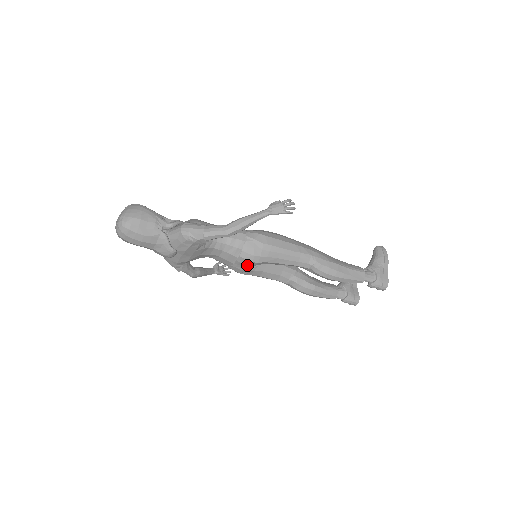
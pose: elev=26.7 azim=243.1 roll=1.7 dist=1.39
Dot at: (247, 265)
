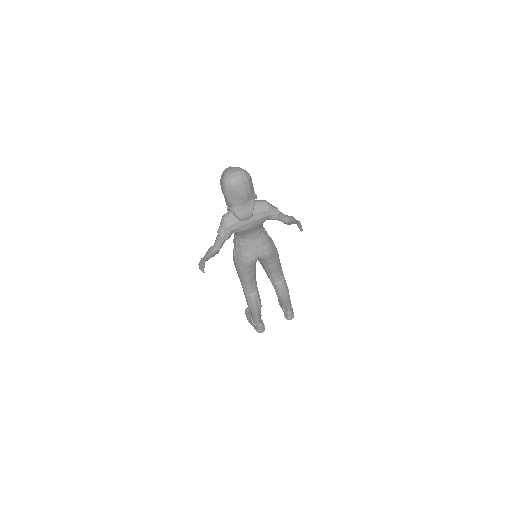
Dot at: (263, 256)
